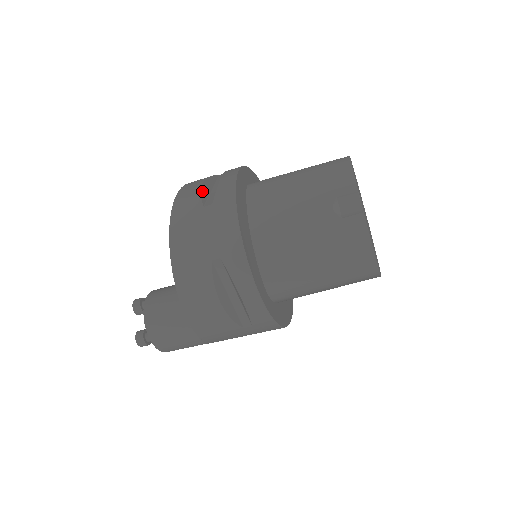
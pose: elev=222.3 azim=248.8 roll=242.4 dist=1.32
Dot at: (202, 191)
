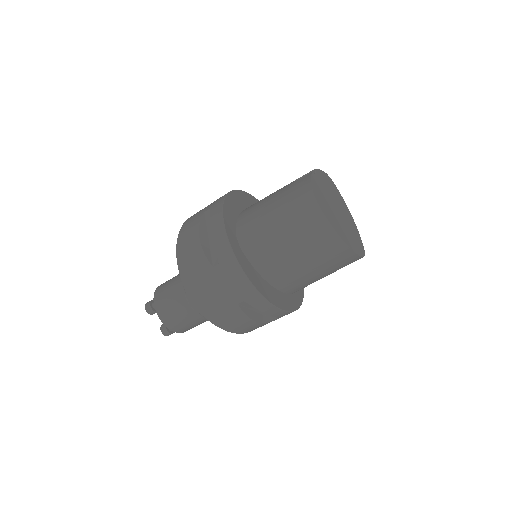
Dot at: occluded
